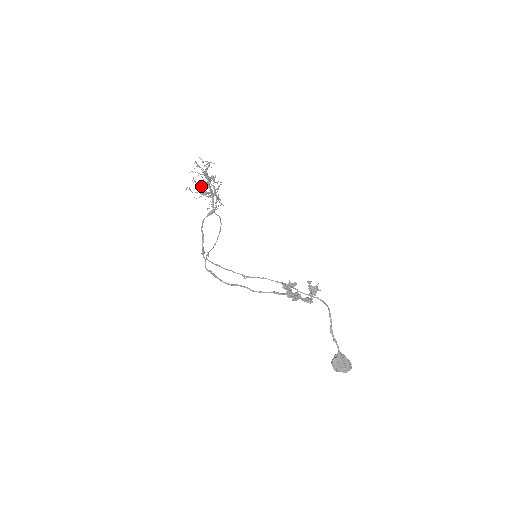
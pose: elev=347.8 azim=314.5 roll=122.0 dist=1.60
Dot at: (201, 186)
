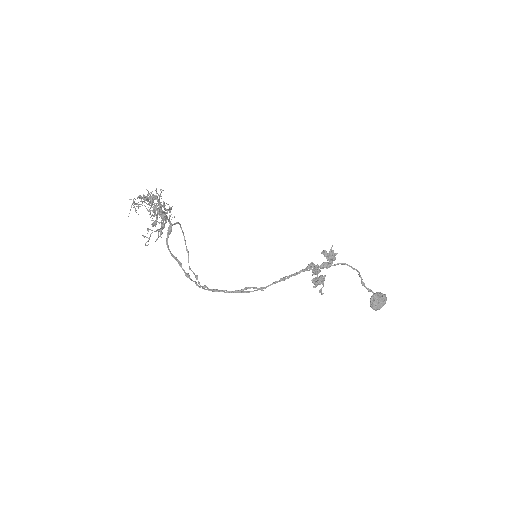
Dot at: (151, 220)
